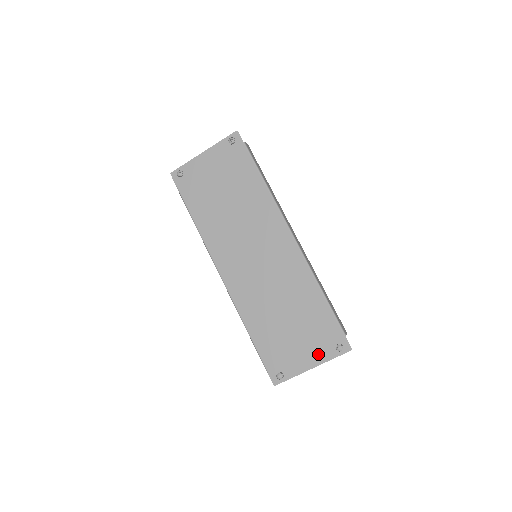
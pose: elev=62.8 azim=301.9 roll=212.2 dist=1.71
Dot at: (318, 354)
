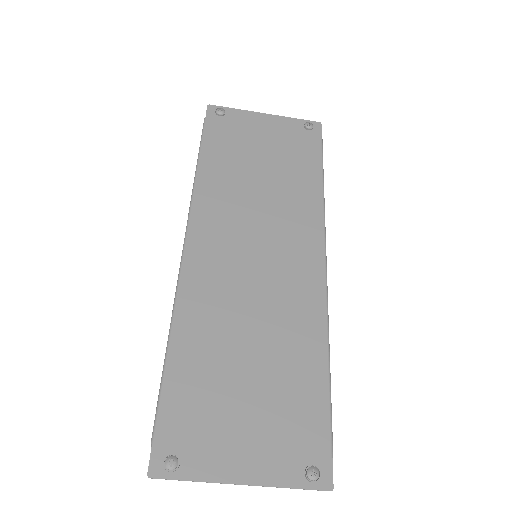
Dot at: (268, 462)
